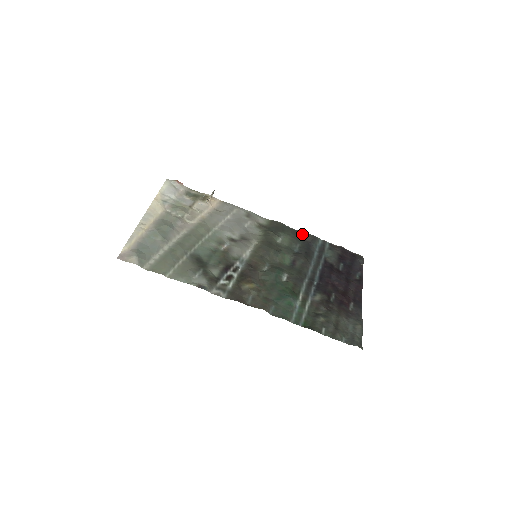
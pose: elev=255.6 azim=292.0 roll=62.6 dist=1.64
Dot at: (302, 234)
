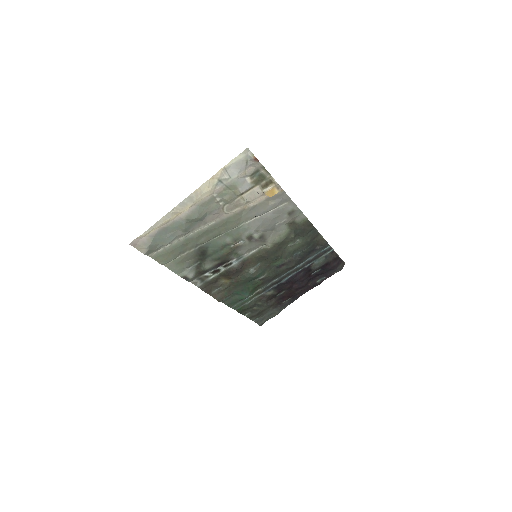
Dot at: (319, 240)
